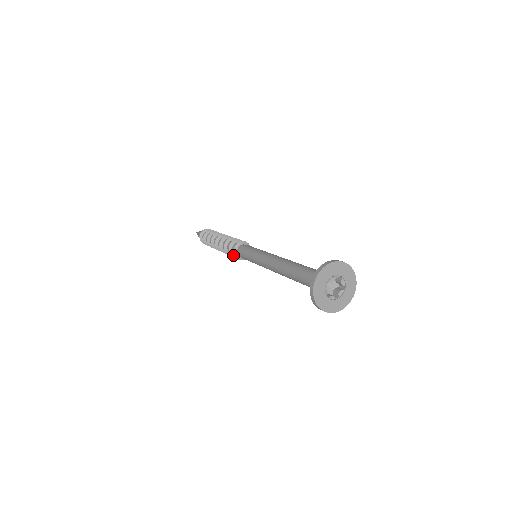
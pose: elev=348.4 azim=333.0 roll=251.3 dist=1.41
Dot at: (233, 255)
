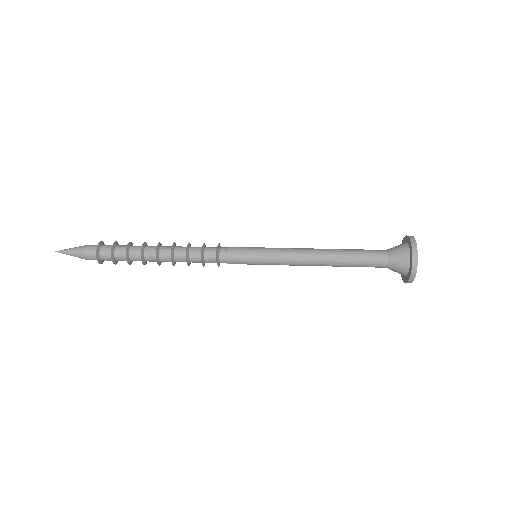
Dot at: (203, 262)
